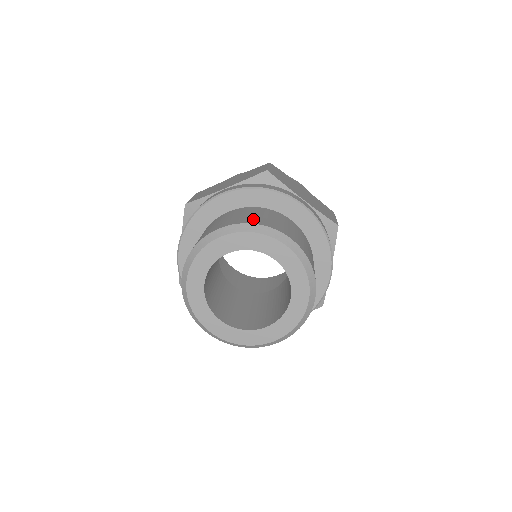
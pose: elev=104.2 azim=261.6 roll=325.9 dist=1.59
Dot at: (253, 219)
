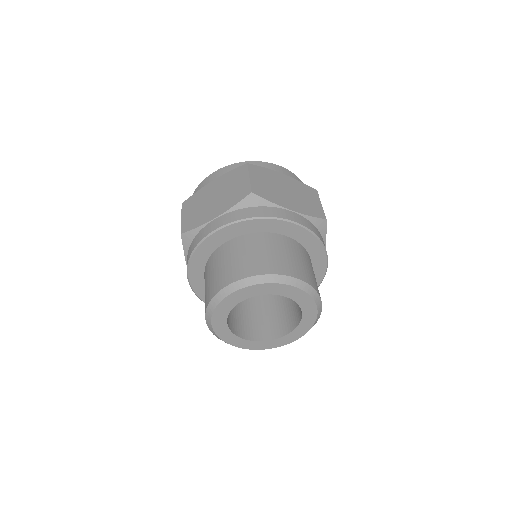
Dot at: (256, 265)
